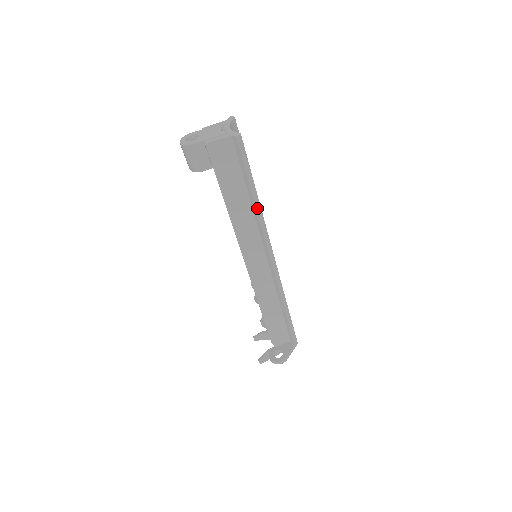
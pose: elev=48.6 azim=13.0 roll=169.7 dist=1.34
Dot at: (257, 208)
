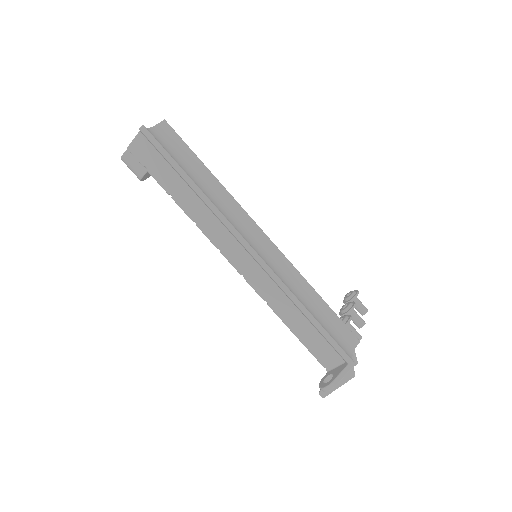
Dot at: (197, 193)
